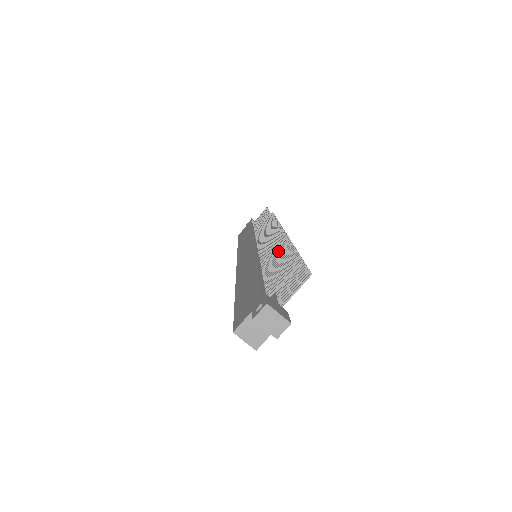
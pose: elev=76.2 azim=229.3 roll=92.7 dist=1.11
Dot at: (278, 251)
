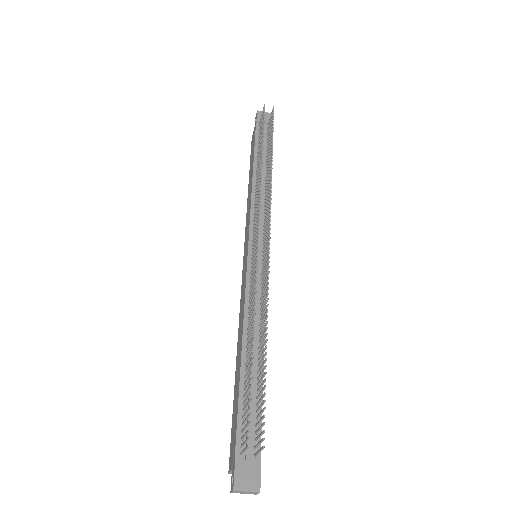
Dot at: (250, 344)
